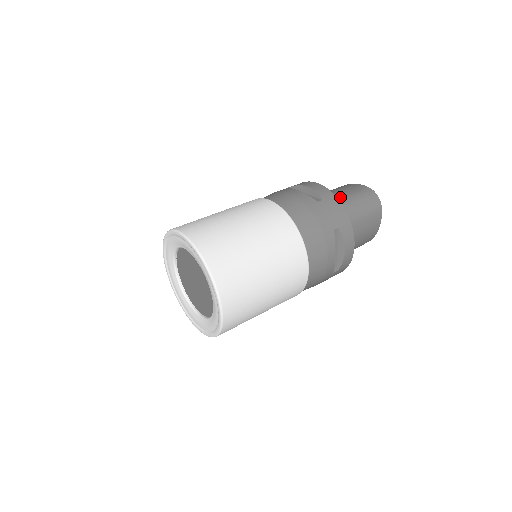
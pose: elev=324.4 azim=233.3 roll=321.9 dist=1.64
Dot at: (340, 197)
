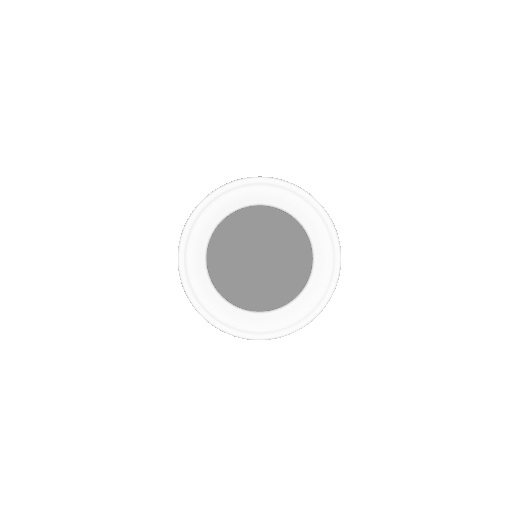
Dot at: occluded
